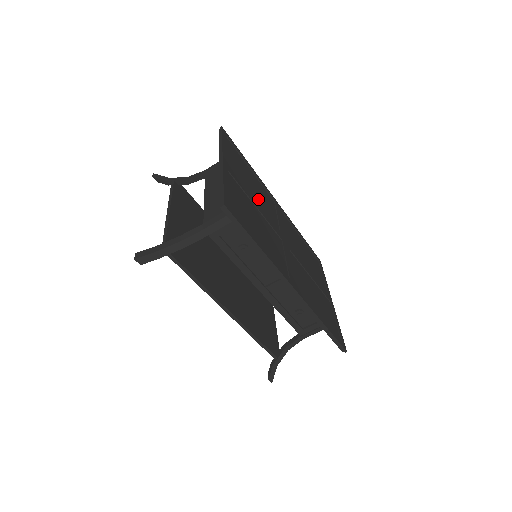
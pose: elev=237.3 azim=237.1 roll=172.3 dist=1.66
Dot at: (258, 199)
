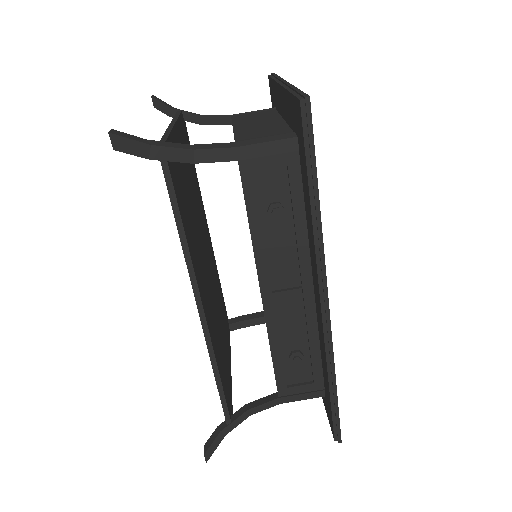
Dot at: occluded
